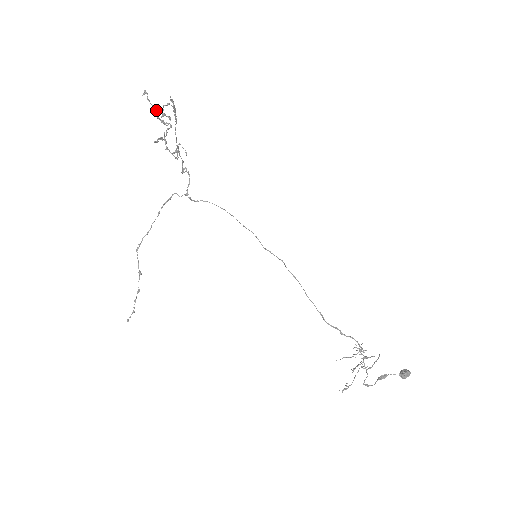
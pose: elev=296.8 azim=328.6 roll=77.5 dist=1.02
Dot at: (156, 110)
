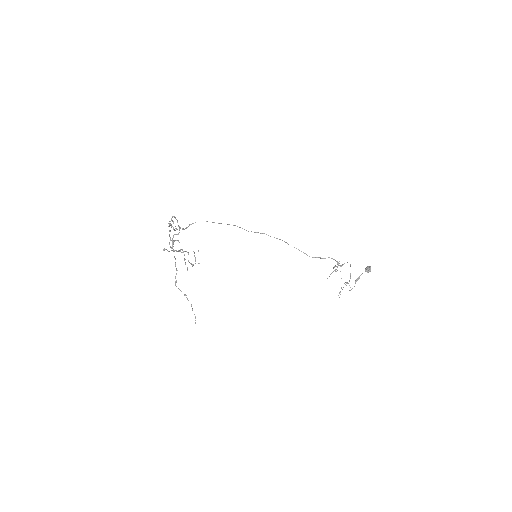
Dot at: occluded
